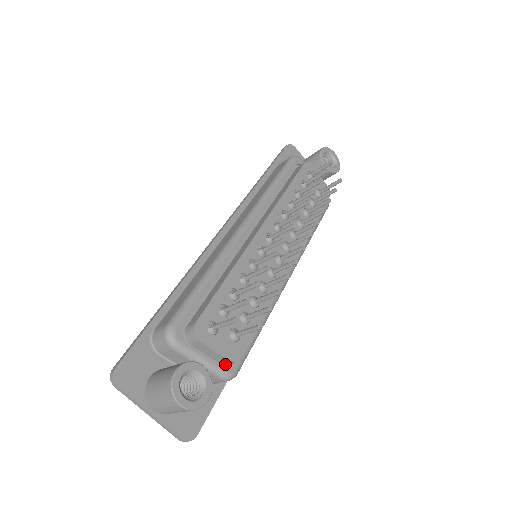
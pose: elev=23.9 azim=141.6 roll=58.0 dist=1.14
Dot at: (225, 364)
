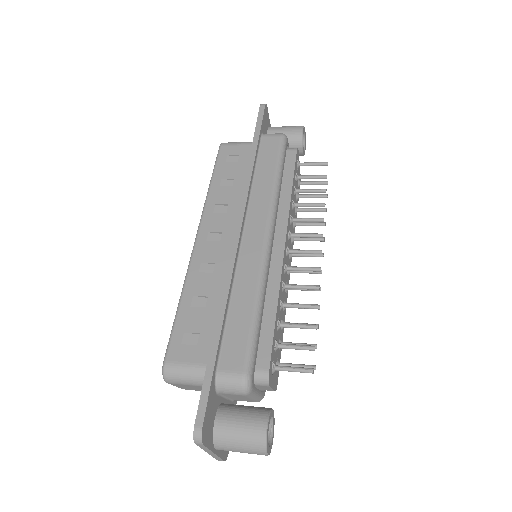
Dot at: occluded
